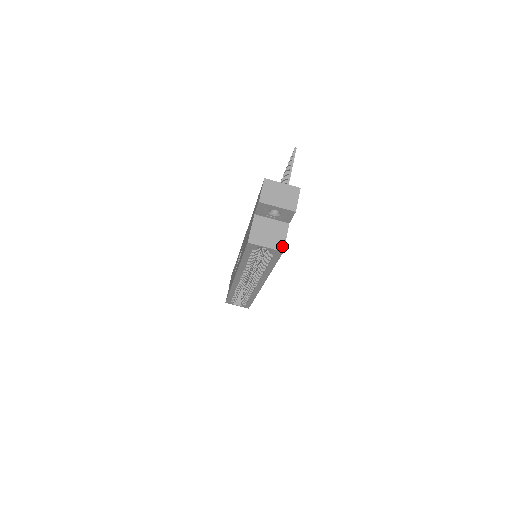
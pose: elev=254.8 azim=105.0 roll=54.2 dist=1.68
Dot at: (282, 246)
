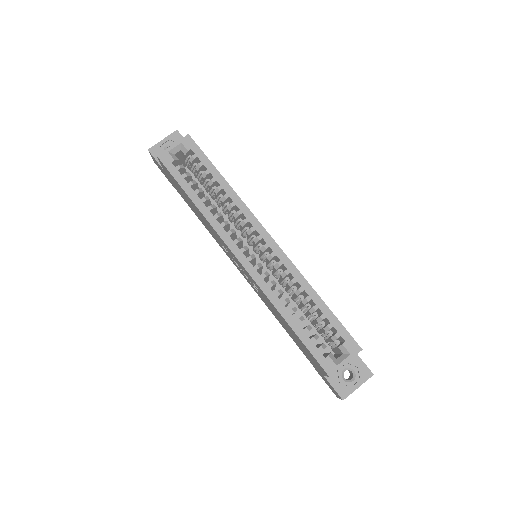
Dot at: (187, 138)
